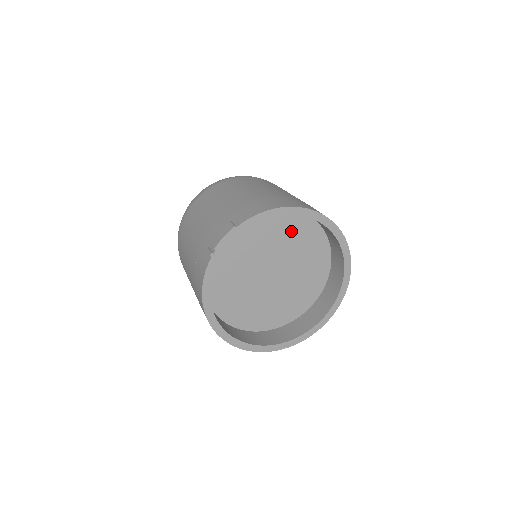
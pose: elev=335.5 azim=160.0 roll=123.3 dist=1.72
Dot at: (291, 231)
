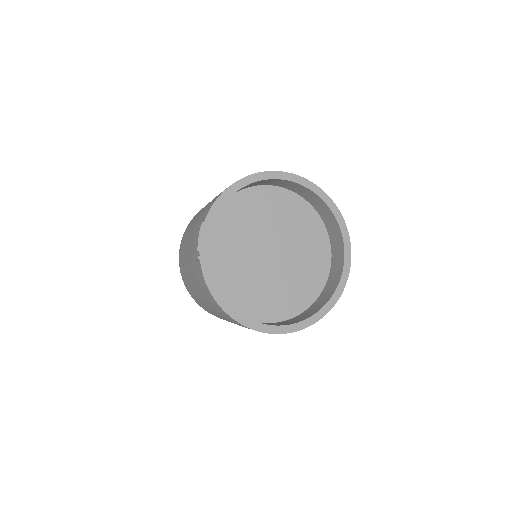
Dot at: (262, 207)
